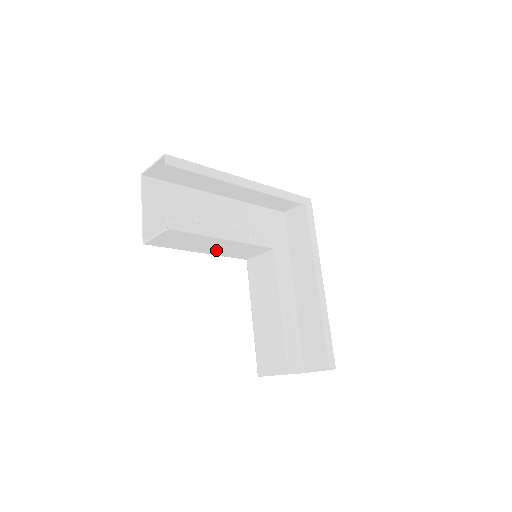
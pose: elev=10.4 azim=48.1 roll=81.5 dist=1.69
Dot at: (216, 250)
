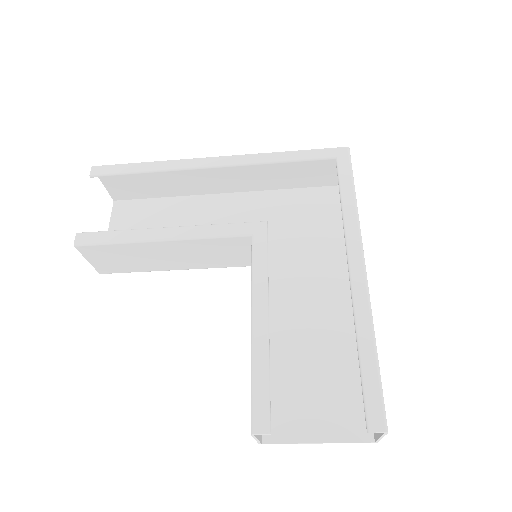
Dot at: (187, 261)
